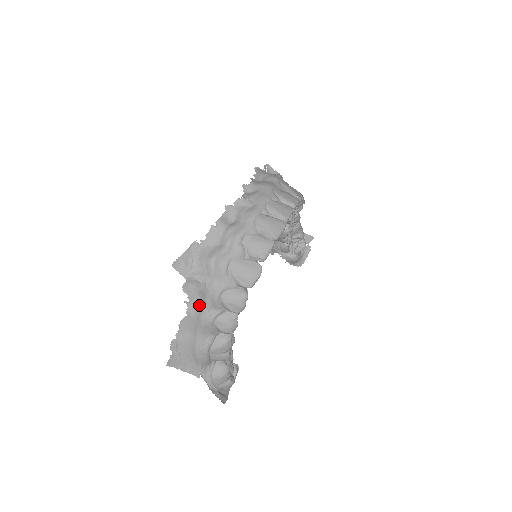
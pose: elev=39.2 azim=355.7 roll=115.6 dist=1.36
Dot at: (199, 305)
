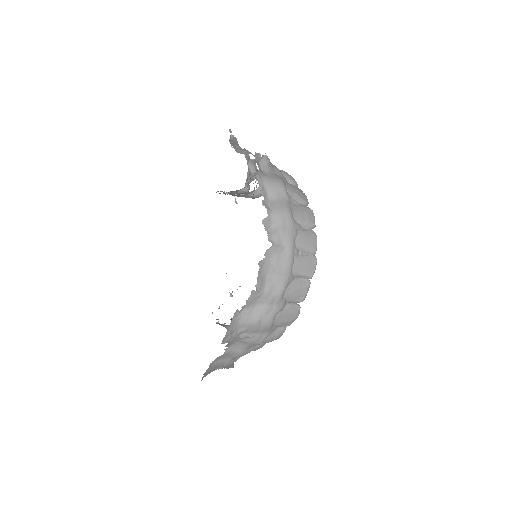
Dot at: (237, 347)
